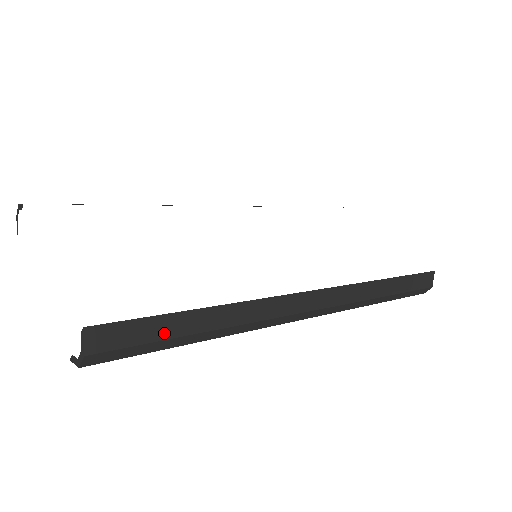
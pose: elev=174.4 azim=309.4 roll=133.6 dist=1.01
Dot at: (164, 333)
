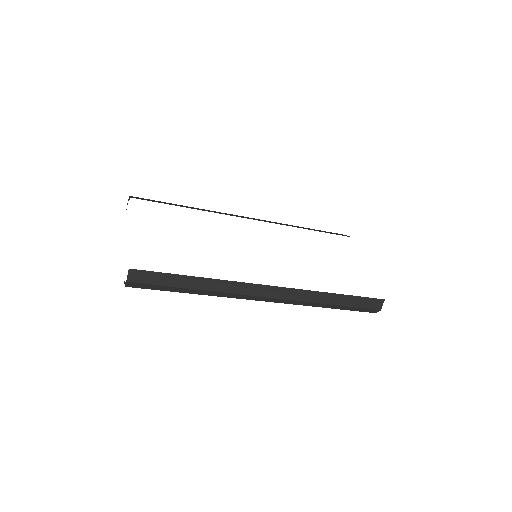
Dot at: (169, 283)
